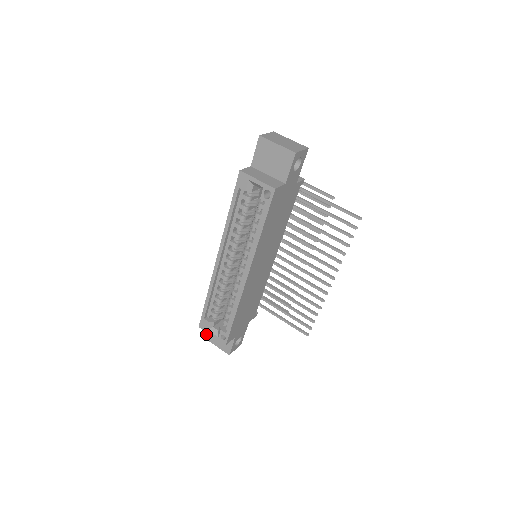
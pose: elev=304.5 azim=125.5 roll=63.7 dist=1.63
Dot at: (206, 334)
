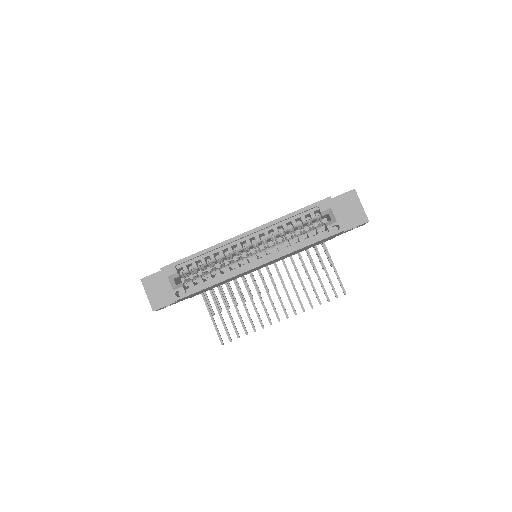
Dot at: (147, 278)
